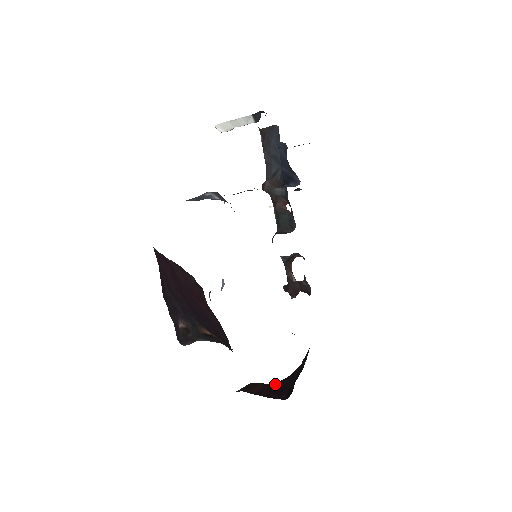
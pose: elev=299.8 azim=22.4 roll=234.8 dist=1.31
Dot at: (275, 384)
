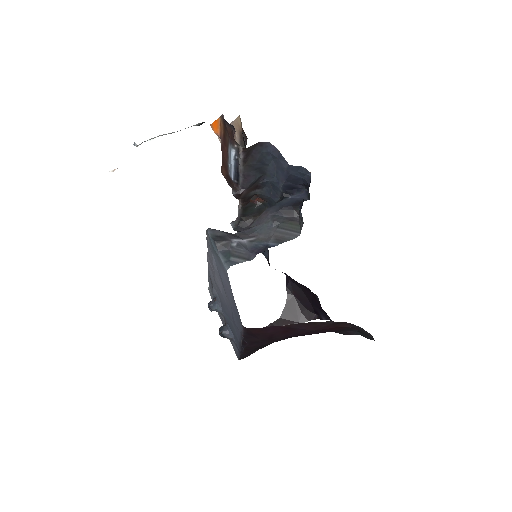
Dot at: (281, 317)
